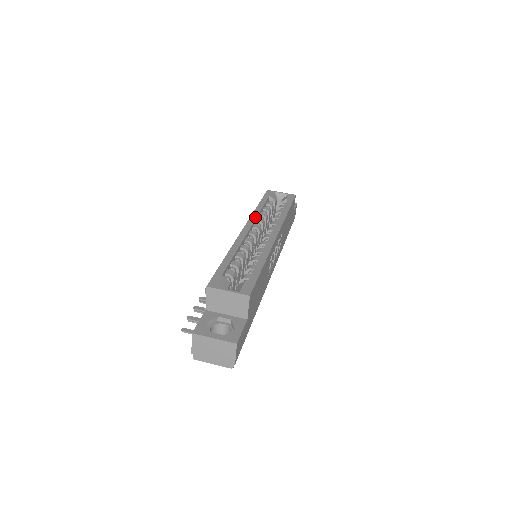
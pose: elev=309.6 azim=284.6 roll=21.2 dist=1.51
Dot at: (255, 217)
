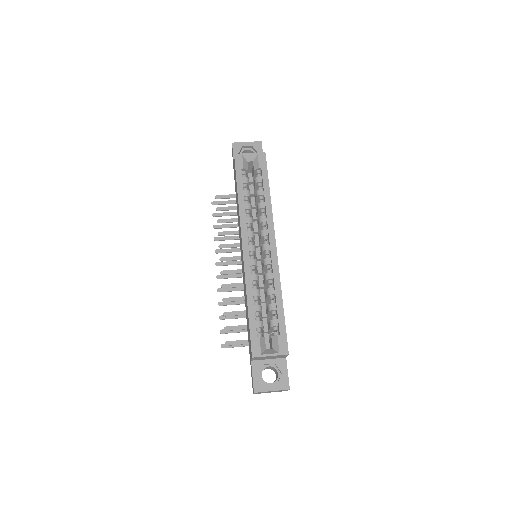
Dot at: (245, 221)
